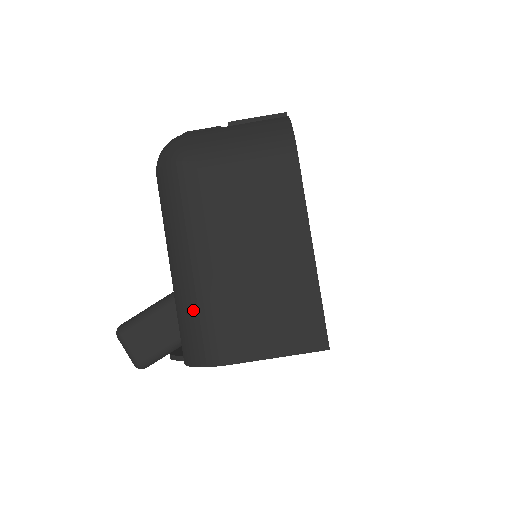
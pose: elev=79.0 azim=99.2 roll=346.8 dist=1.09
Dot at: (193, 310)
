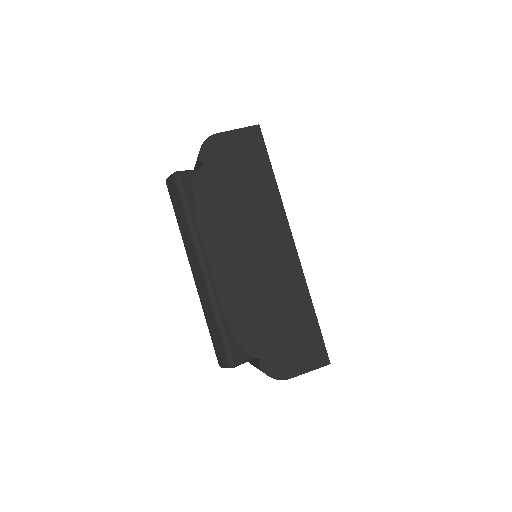
Dot at: occluded
